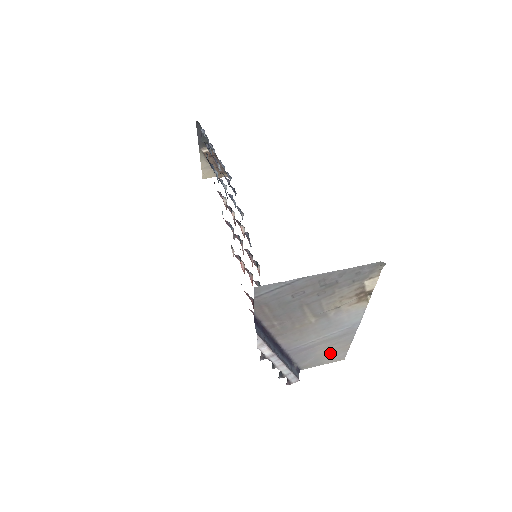
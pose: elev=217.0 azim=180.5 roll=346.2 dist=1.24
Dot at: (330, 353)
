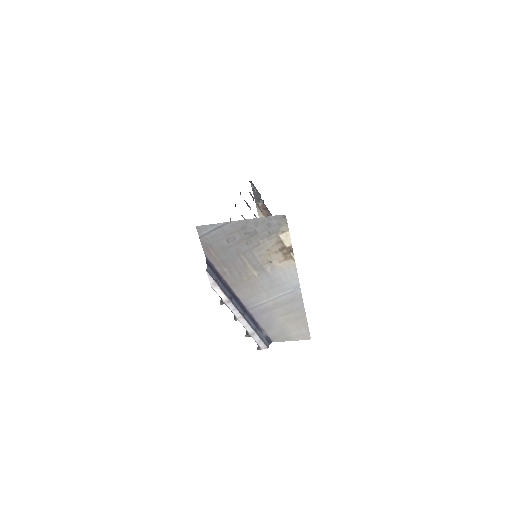
Dot at: (291, 325)
